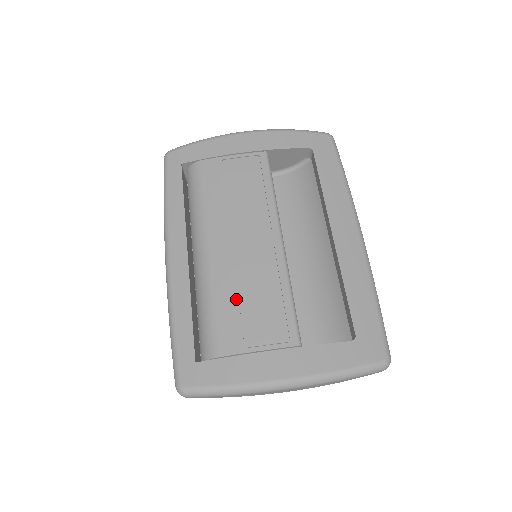
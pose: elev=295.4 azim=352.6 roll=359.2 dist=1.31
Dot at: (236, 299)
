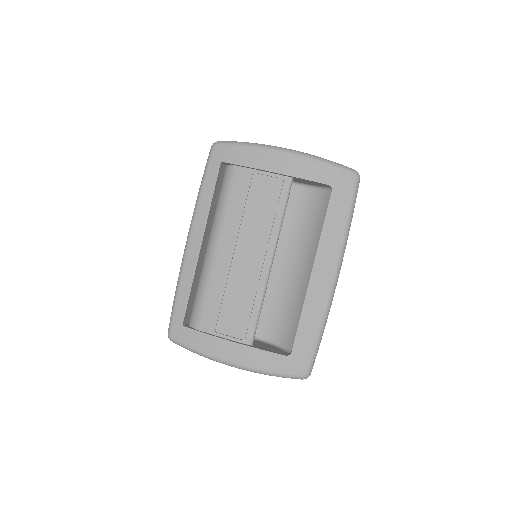
Dot at: (221, 296)
